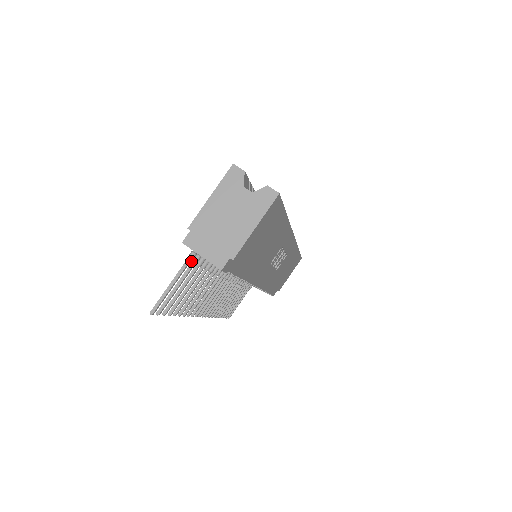
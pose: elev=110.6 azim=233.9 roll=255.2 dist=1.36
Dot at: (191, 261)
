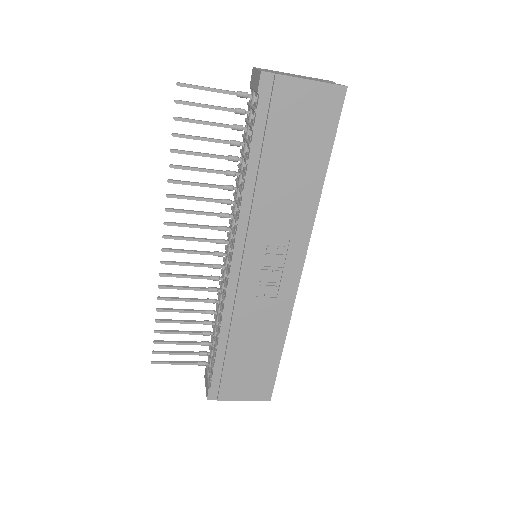
Dot at: (240, 94)
